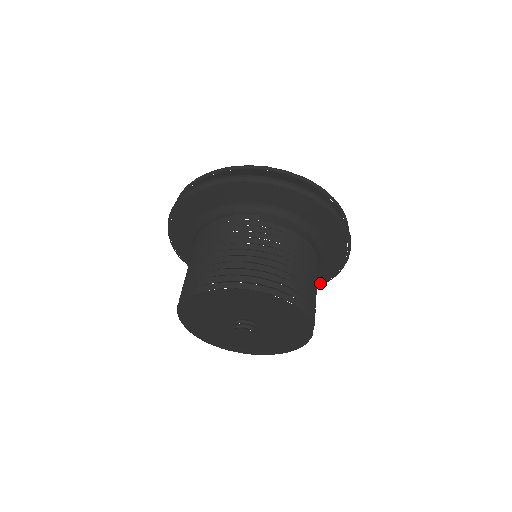
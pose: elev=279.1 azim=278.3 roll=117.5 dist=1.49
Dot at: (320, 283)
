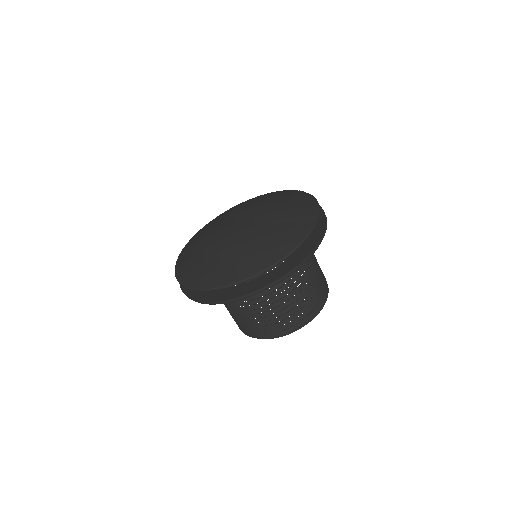
Dot at: occluded
